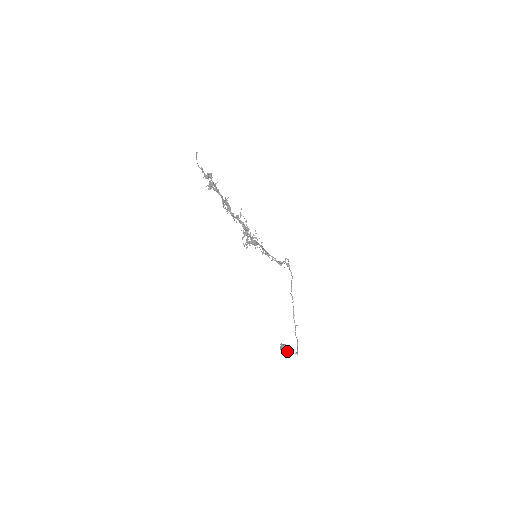
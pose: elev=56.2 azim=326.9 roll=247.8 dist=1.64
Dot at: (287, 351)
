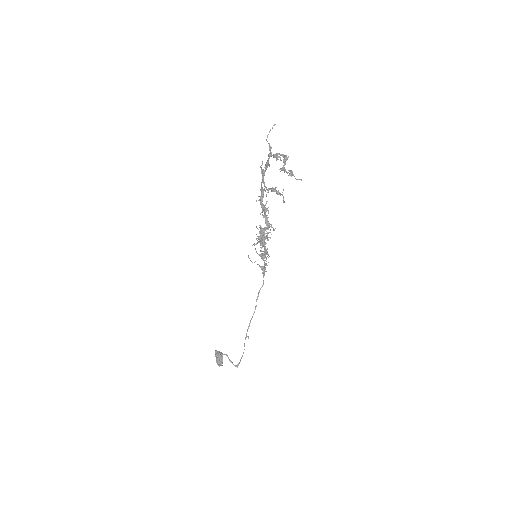
Dot at: (222, 360)
